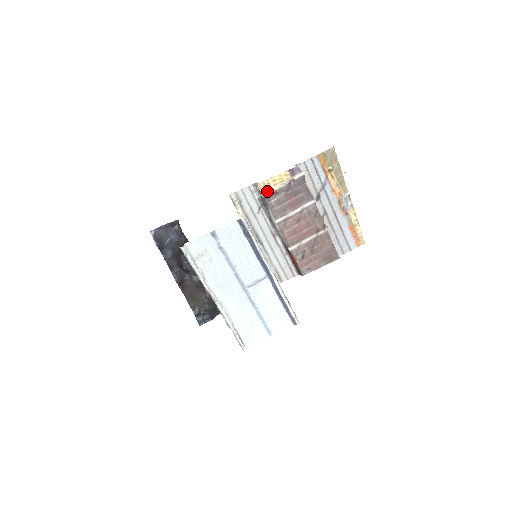
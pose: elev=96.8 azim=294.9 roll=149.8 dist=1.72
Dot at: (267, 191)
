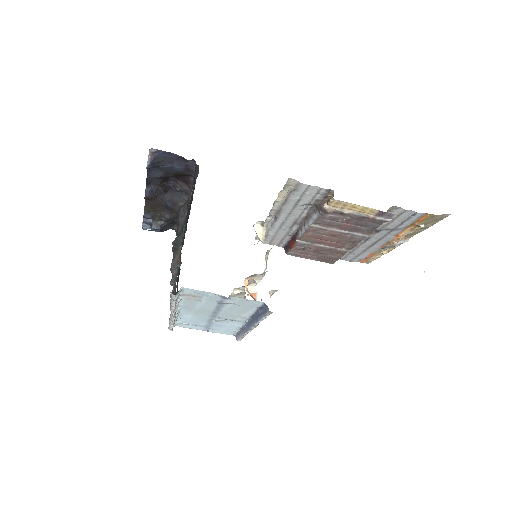
Dot at: (334, 207)
